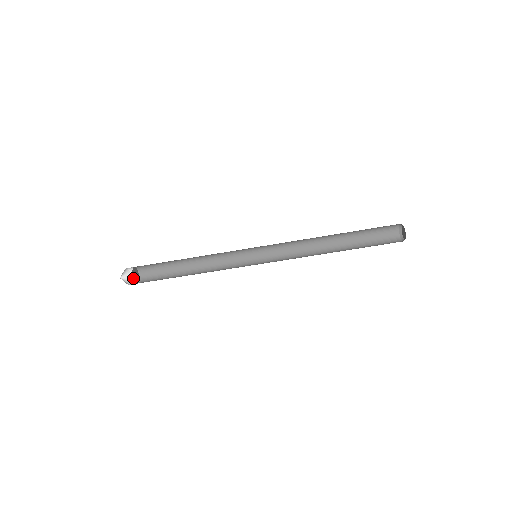
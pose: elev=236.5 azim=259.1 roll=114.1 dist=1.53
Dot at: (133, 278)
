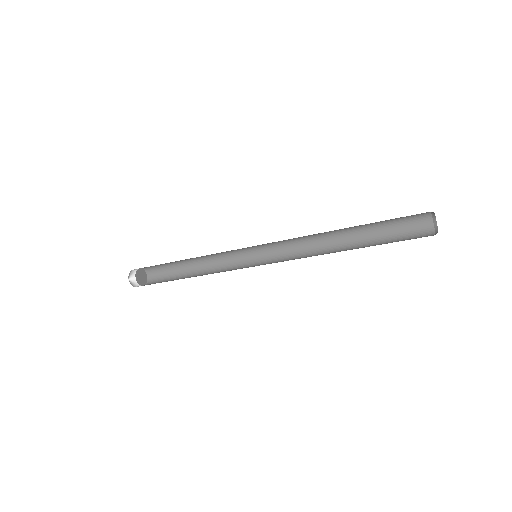
Dot at: (140, 284)
